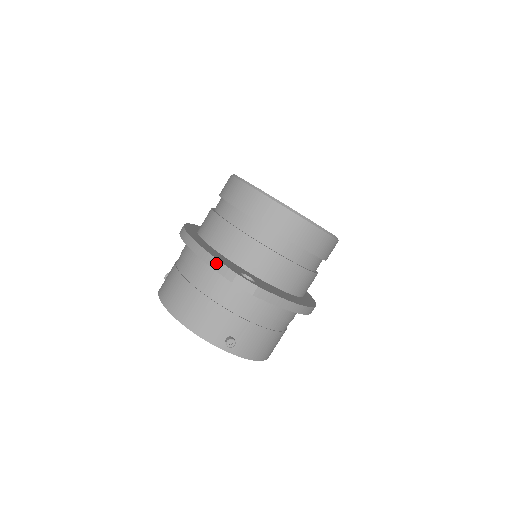
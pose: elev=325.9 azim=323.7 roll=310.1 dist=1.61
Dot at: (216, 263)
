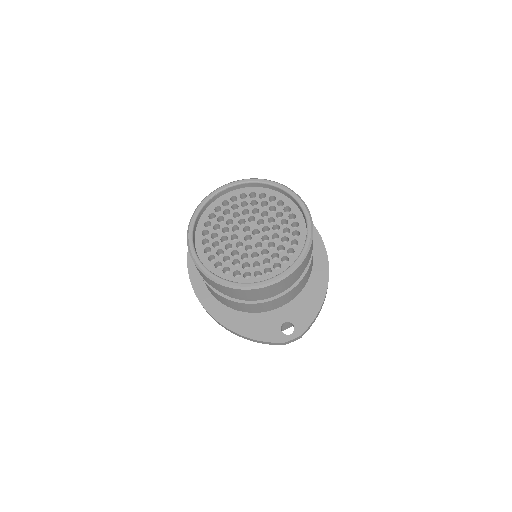
Dot at: (263, 343)
